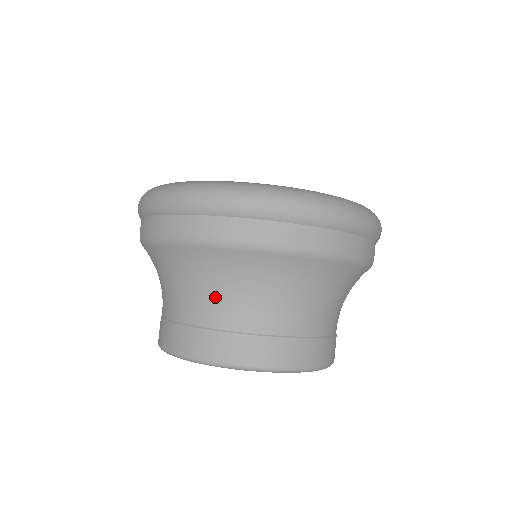
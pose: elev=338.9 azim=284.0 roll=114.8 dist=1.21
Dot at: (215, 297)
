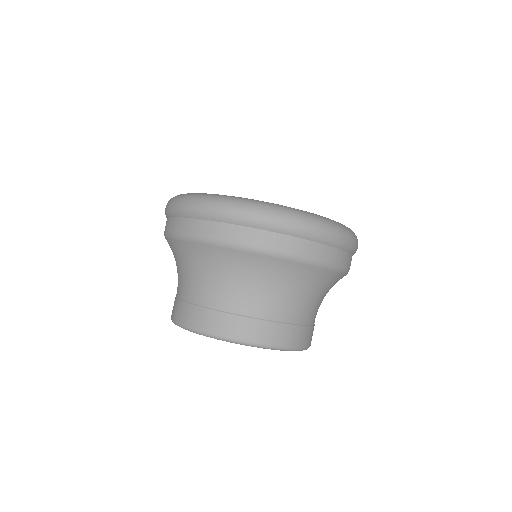
Dot at: (181, 276)
